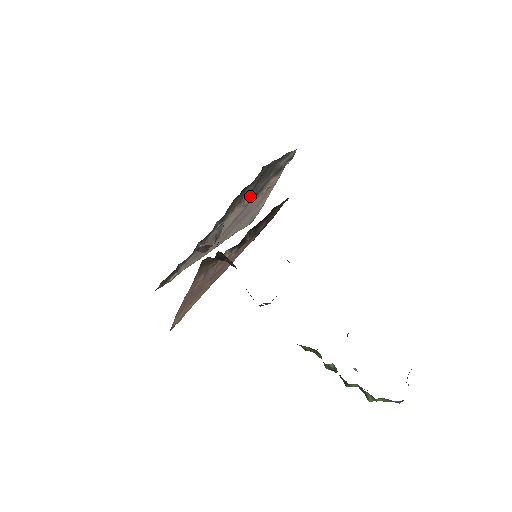
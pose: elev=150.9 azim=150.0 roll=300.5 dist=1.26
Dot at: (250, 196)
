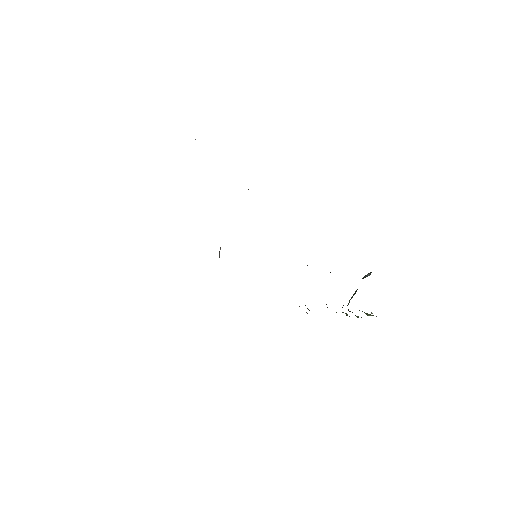
Dot at: occluded
